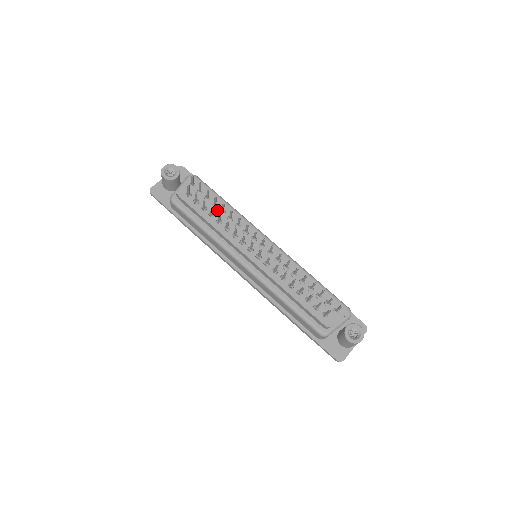
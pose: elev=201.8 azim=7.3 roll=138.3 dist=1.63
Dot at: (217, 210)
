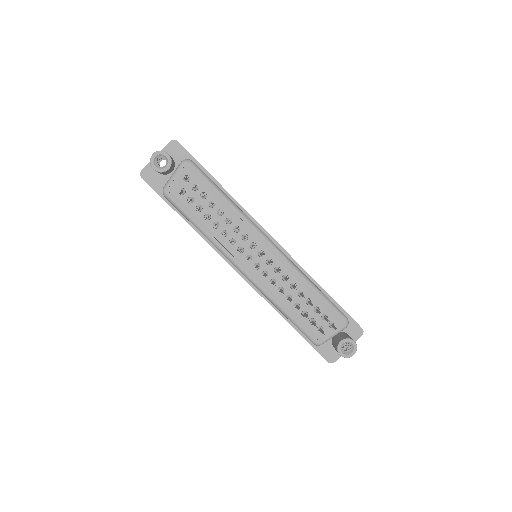
Dot at: (214, 210)
